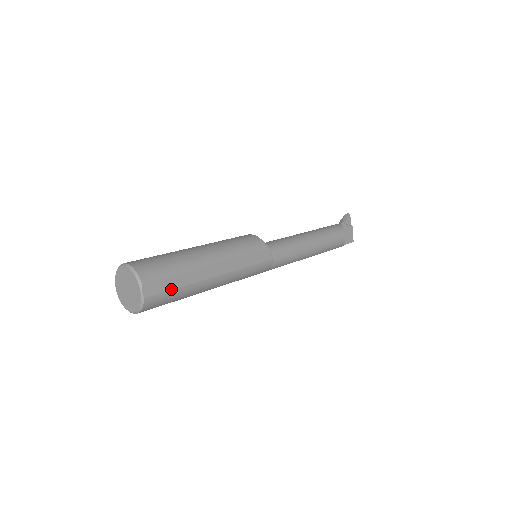
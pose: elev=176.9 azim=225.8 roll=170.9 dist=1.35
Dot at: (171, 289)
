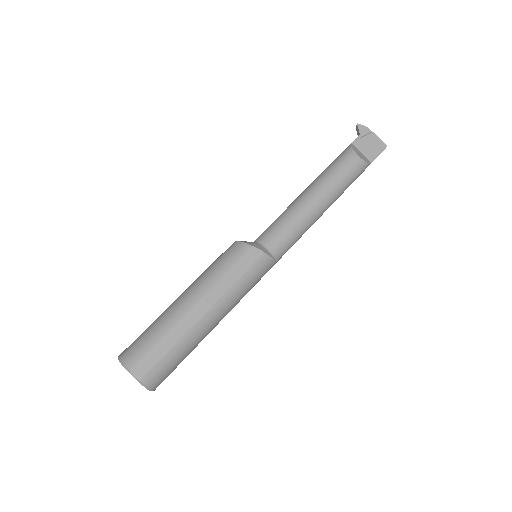
Dot at: (162, 356)
